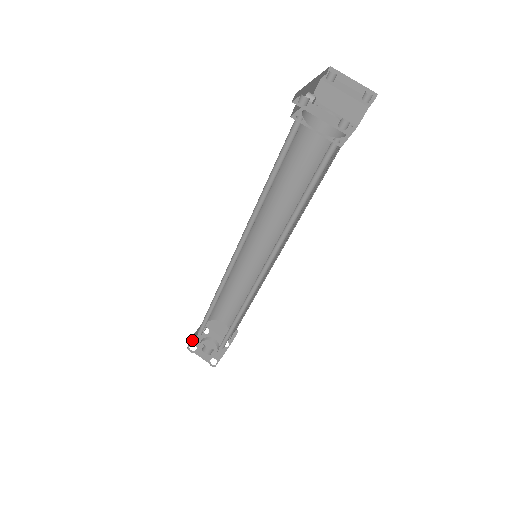
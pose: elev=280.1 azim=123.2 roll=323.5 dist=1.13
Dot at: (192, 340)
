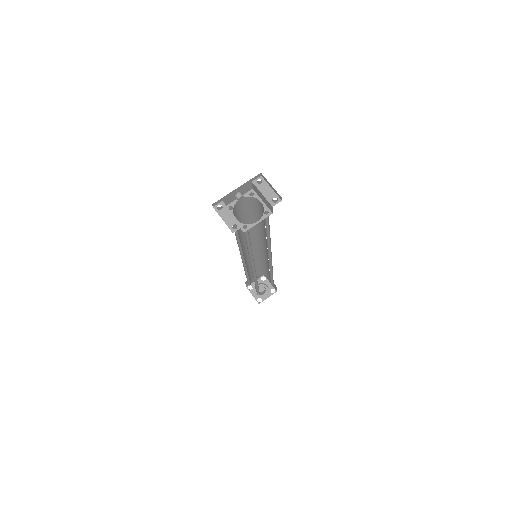
Dot at: (251, 283)
